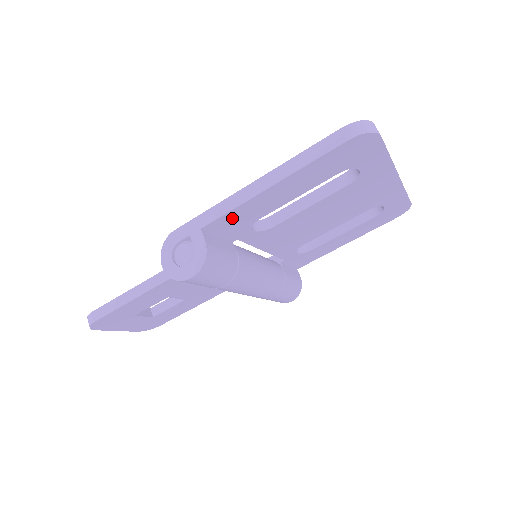
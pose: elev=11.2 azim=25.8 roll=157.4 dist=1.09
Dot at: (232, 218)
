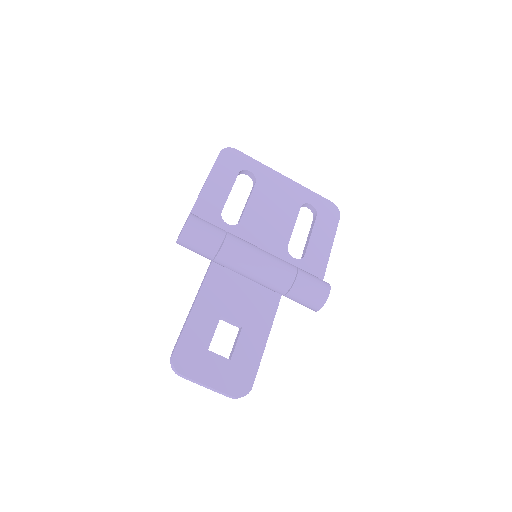
Dot at: (202, 210)
